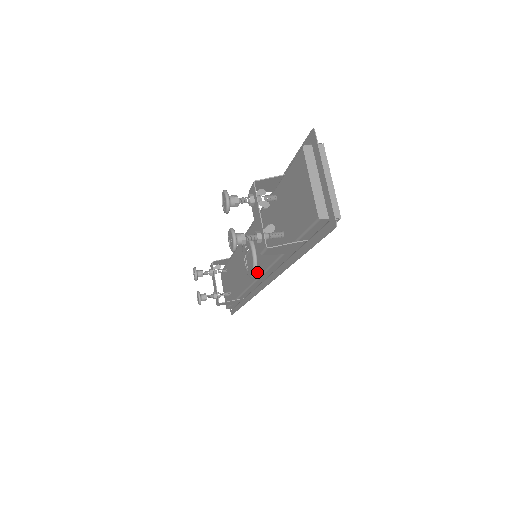
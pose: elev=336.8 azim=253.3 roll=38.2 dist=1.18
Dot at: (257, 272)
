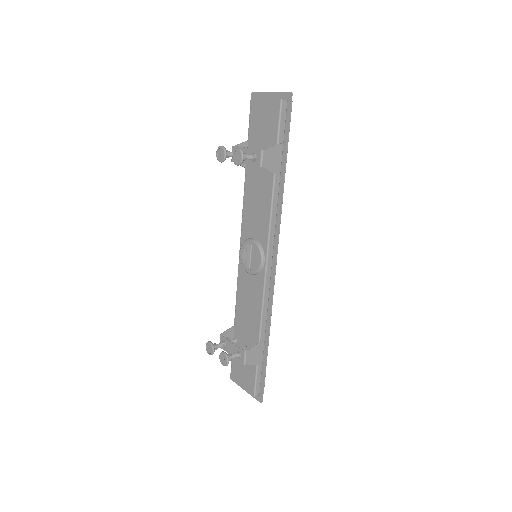
Dot at: (264, 249)
